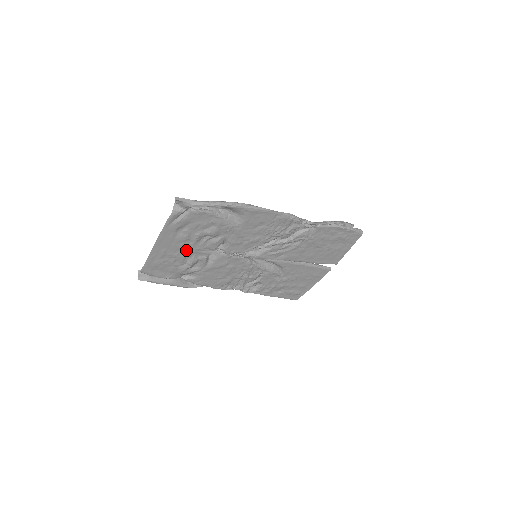
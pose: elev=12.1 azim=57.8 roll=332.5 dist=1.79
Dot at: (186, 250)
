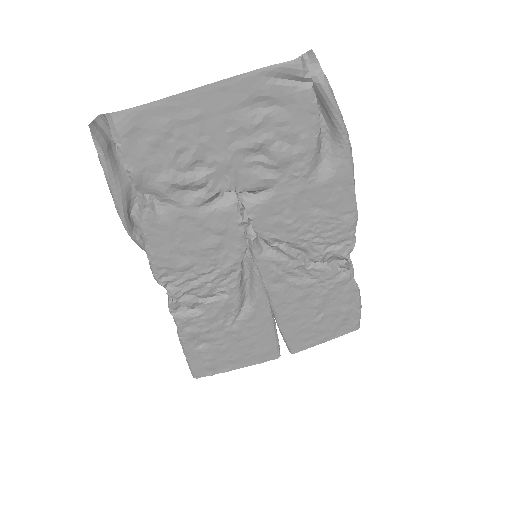
Dot at: (219, 148)
